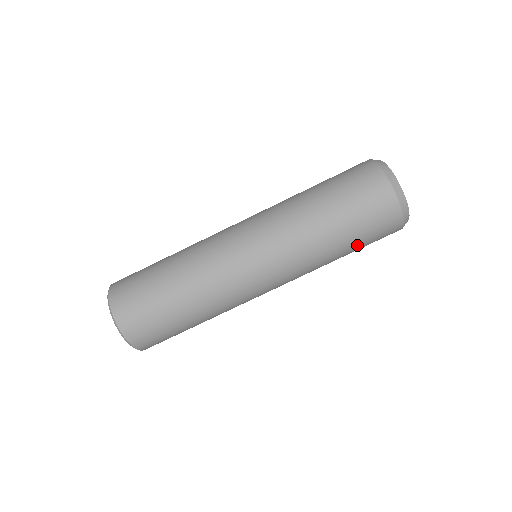
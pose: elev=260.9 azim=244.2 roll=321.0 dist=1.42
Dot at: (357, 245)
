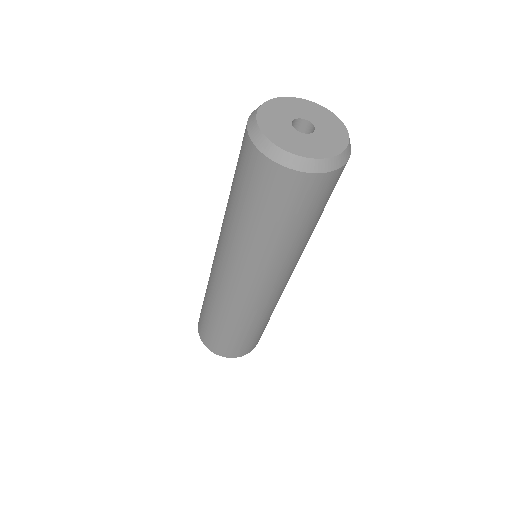
Dot at: (312, 218)
